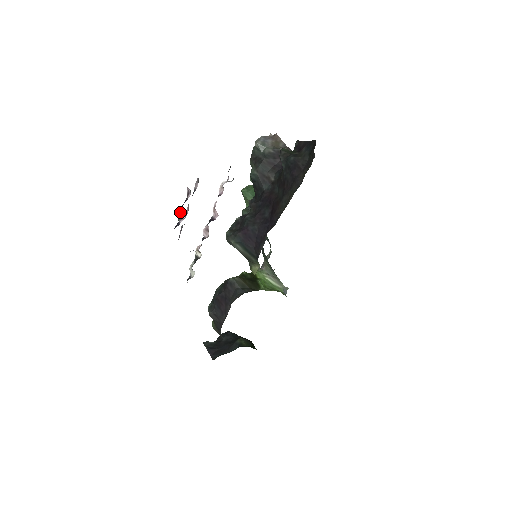
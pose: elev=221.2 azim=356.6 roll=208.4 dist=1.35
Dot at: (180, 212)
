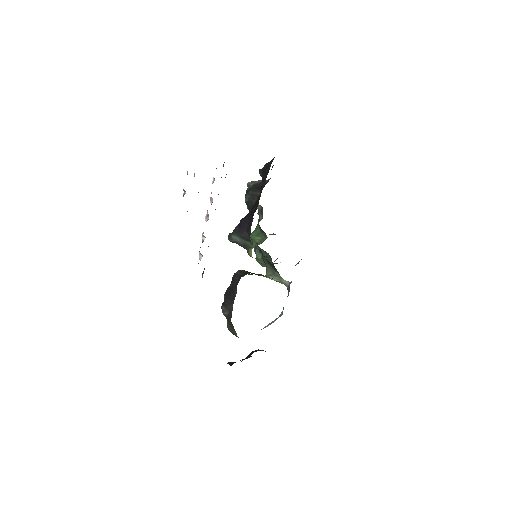
Dot at: (184, 192)
